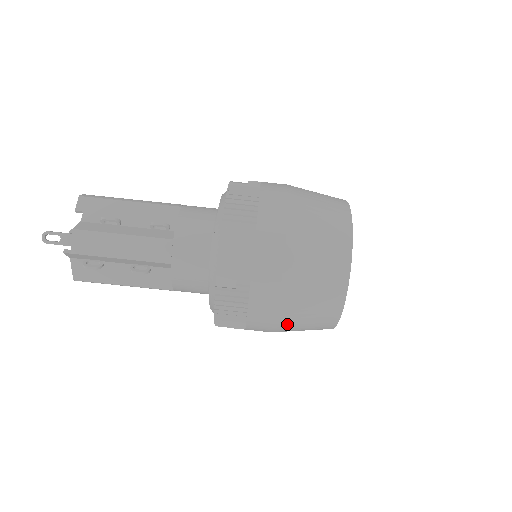
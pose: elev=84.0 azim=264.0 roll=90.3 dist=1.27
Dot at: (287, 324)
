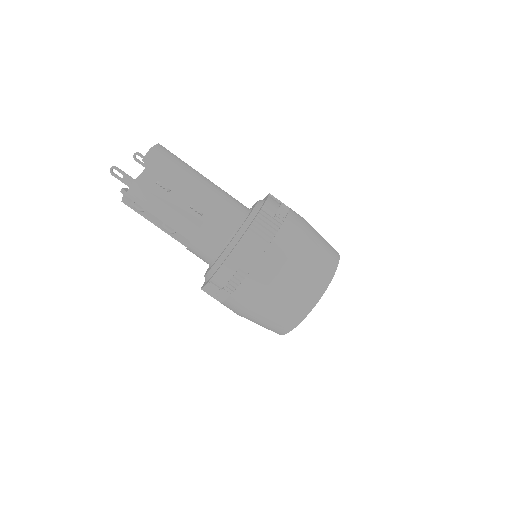
Dot at: (246, 318)
